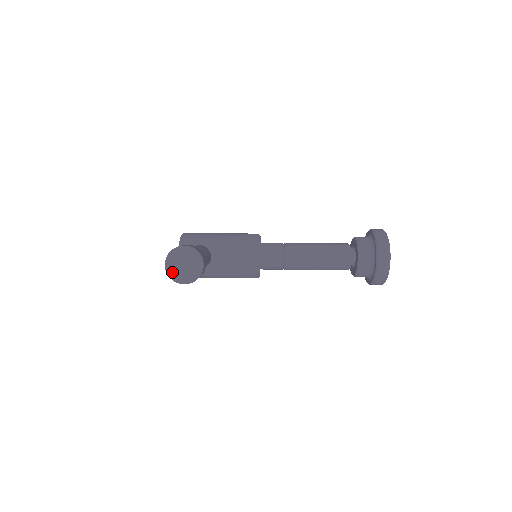
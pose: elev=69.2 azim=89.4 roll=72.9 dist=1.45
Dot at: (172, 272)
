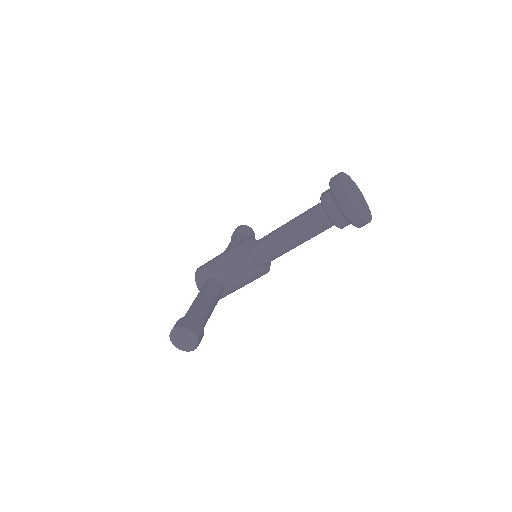
Dot at: (181, 347)
